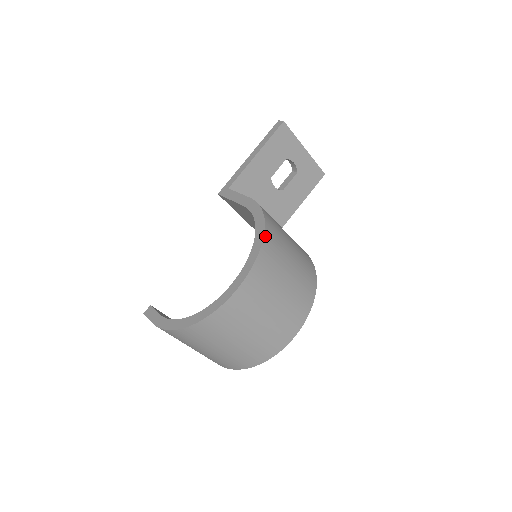
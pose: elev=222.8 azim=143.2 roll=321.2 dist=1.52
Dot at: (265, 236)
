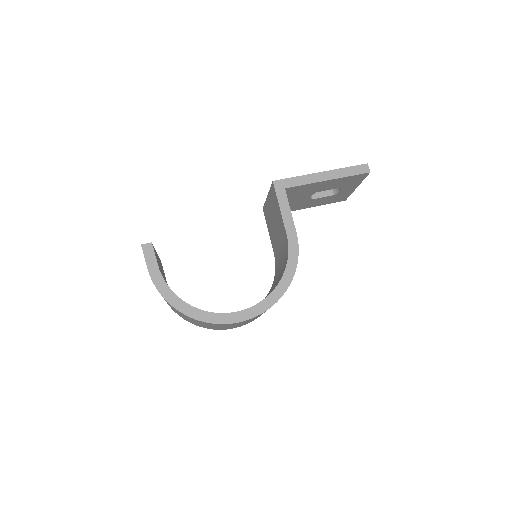
Dot at: occluded
